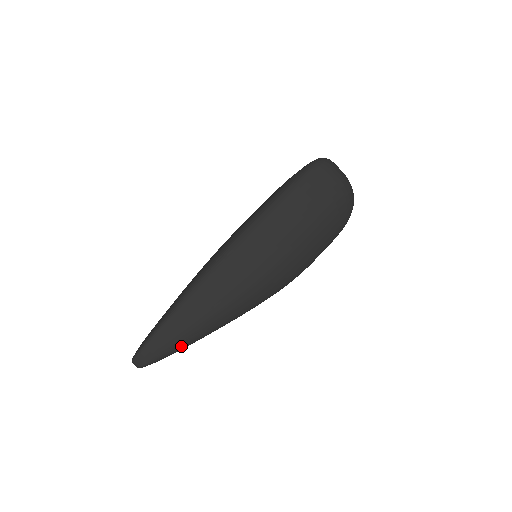
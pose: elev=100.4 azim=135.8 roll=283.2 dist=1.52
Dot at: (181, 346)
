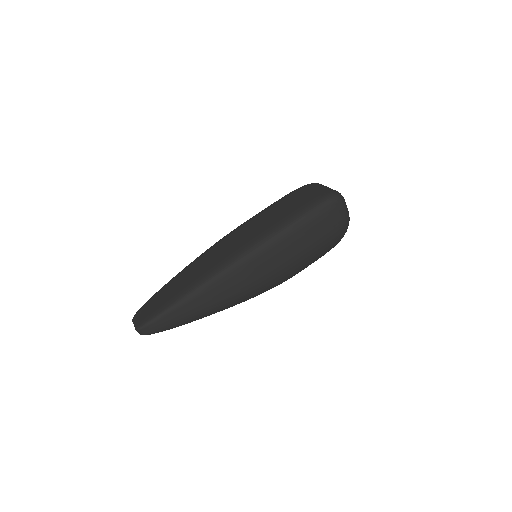
Dot at: (182, 324)
